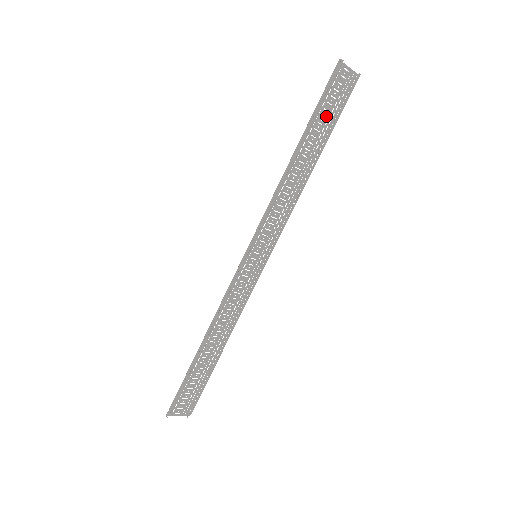
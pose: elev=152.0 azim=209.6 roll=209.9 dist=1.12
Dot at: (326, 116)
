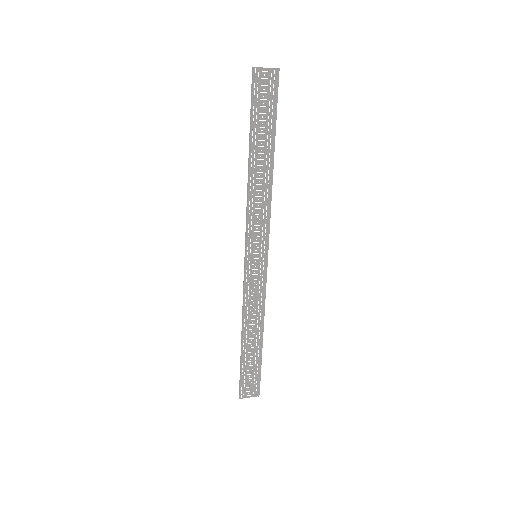
Dot at: (265, 118)
